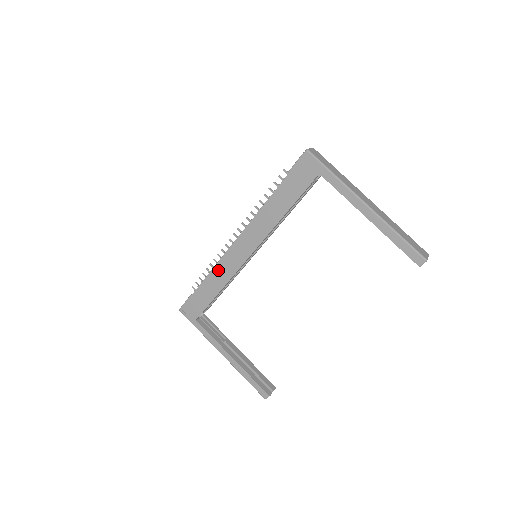
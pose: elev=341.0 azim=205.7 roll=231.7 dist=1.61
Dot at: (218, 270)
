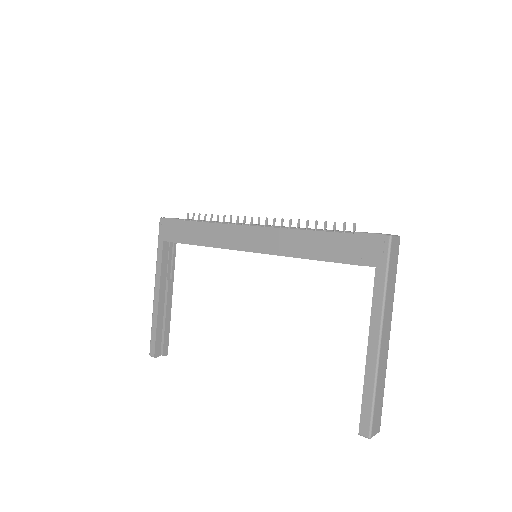
Dot at: (217, 229)
